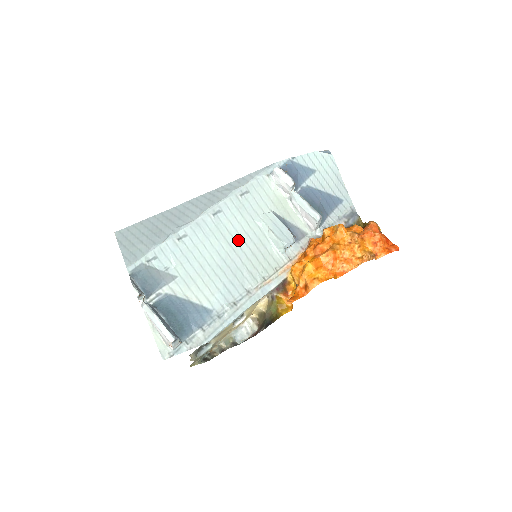
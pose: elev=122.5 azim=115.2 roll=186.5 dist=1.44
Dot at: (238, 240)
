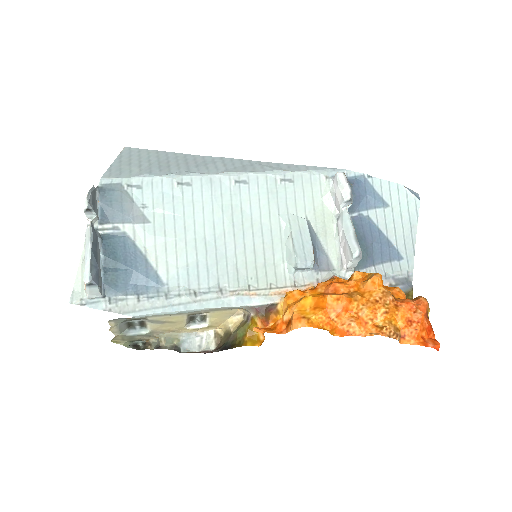
Dot at: (246, 226)
